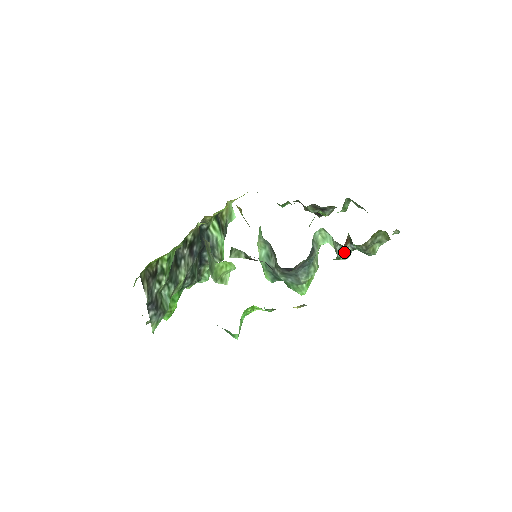
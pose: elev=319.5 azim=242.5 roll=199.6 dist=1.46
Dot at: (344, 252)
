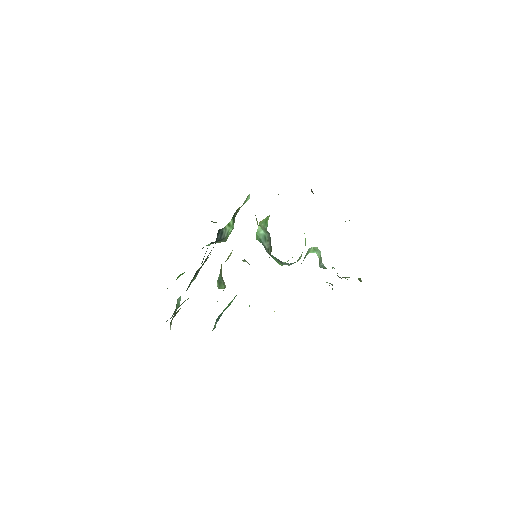
Dot at: occluded
